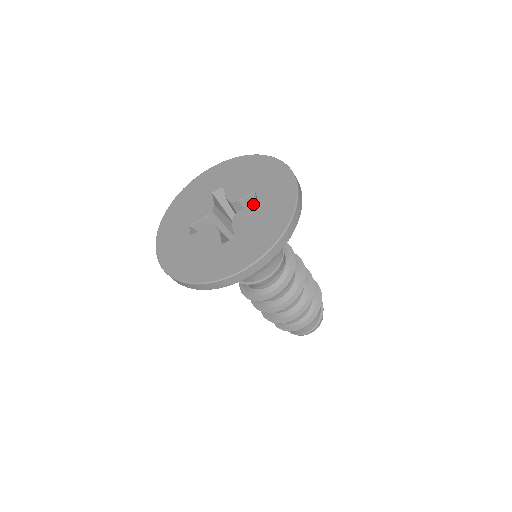
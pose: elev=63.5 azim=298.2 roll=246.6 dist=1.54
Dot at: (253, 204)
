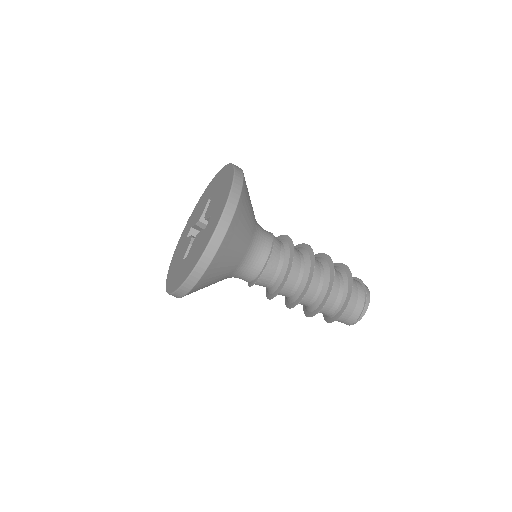
Dot at: (211, 200)
